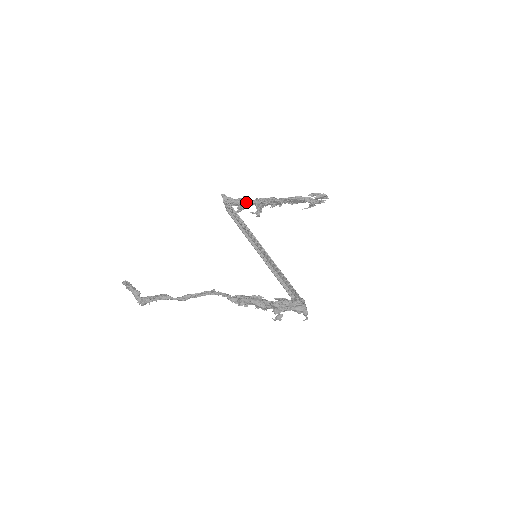
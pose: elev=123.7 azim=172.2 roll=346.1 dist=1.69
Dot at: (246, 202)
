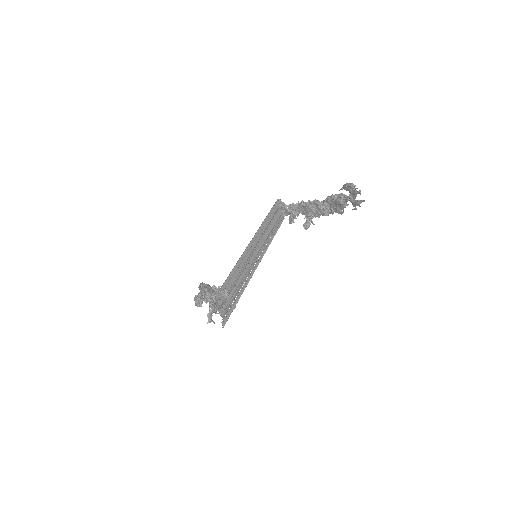
Dot at: (293, 207)
